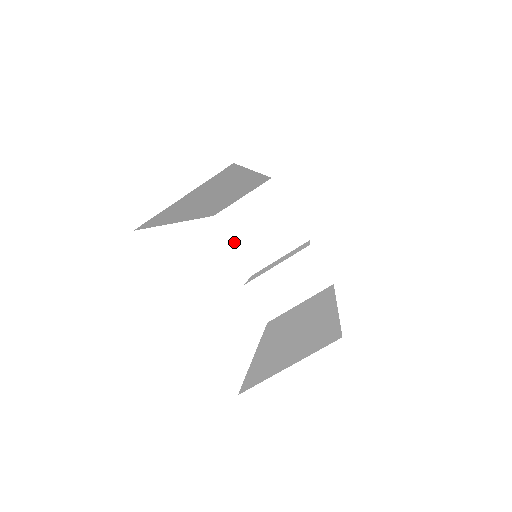
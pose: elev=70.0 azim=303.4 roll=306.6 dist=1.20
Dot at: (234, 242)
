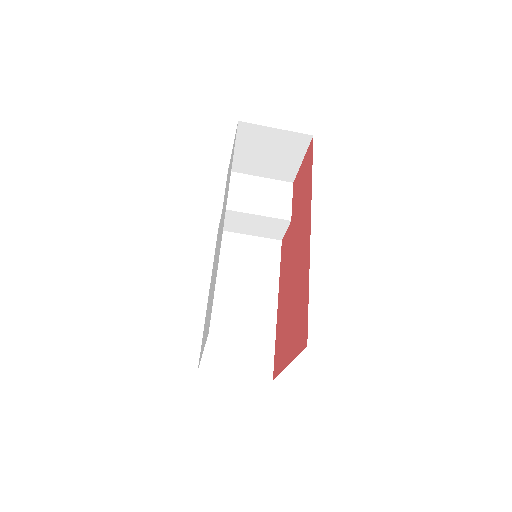
Dot at: (237, 146)
